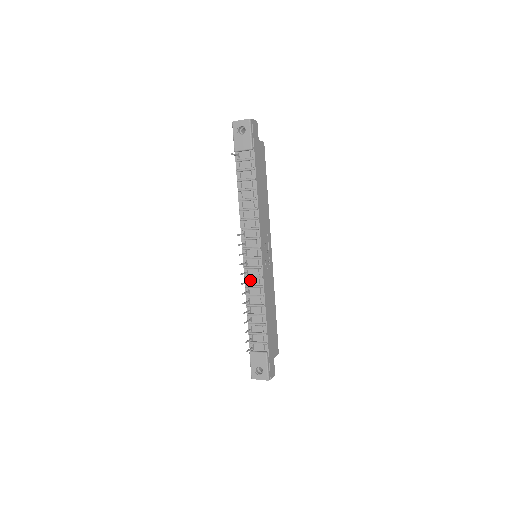
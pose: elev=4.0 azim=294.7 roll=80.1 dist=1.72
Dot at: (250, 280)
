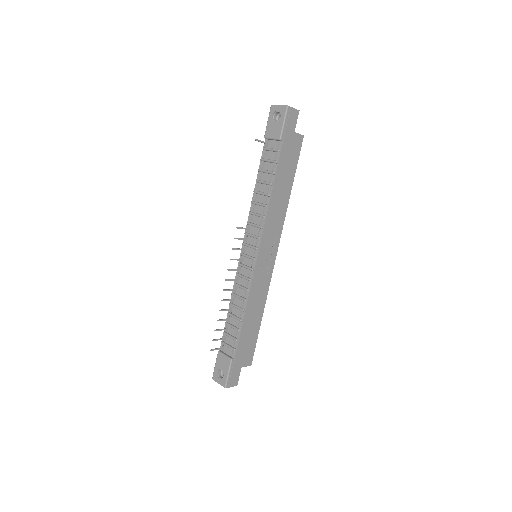
Dot at: (240, 279)
